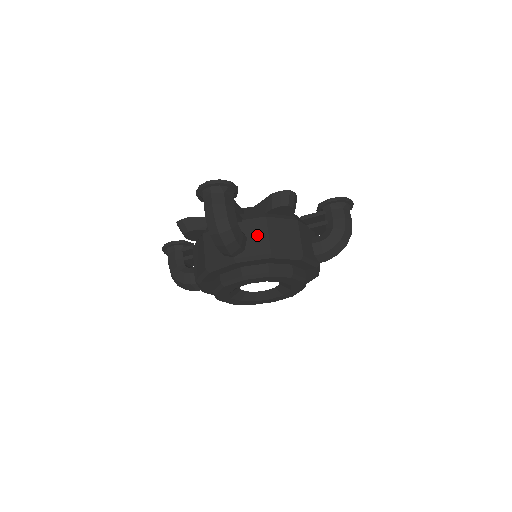
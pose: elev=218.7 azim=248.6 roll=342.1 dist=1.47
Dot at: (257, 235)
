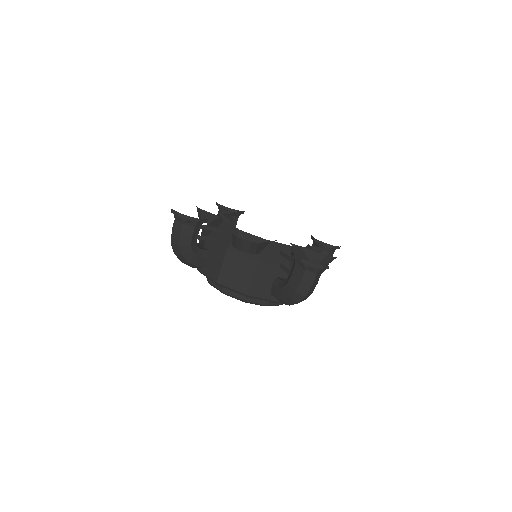
Dot at: occluded
